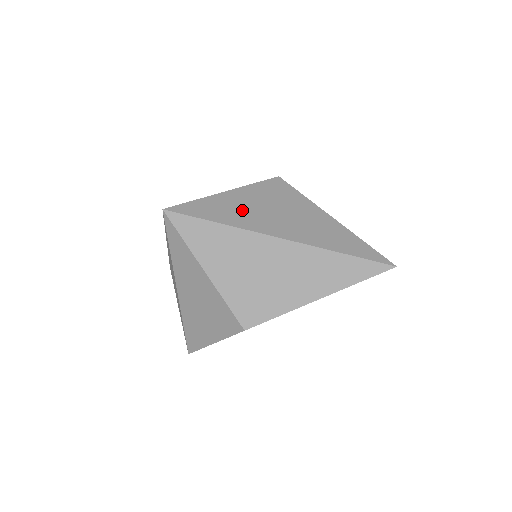
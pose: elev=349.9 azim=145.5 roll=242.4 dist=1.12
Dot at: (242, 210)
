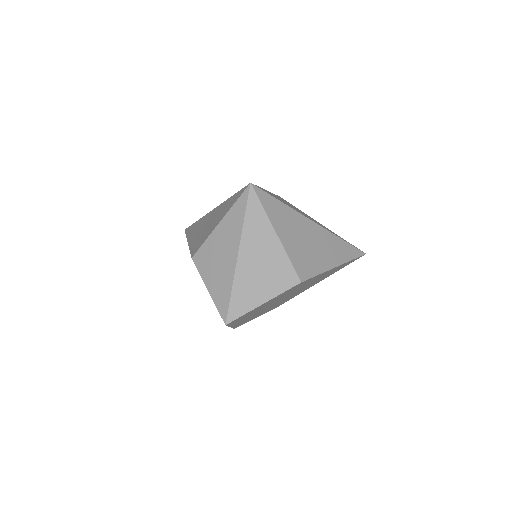
Dot at: (284, 202)
